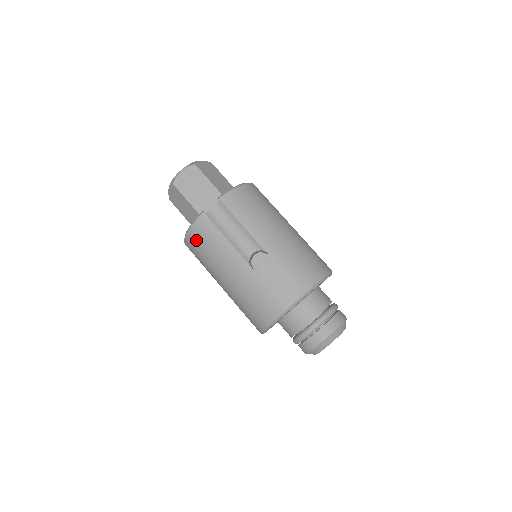
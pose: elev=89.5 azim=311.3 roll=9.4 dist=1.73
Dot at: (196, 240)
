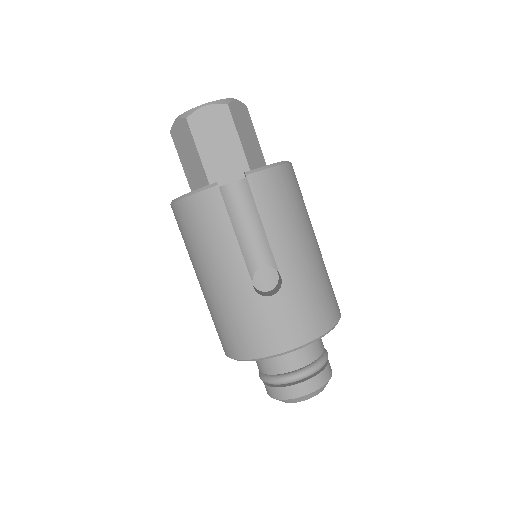
Dot at: (191, 215)
